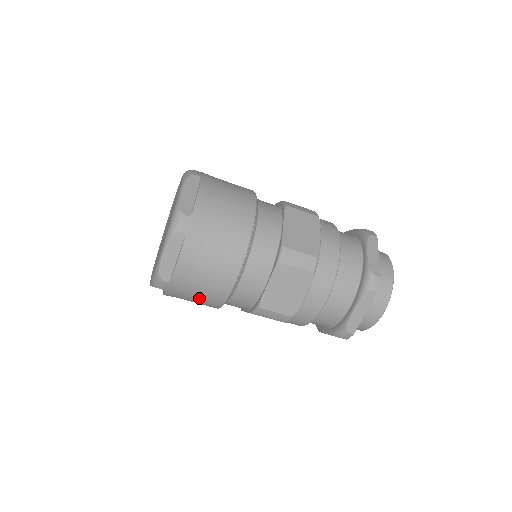
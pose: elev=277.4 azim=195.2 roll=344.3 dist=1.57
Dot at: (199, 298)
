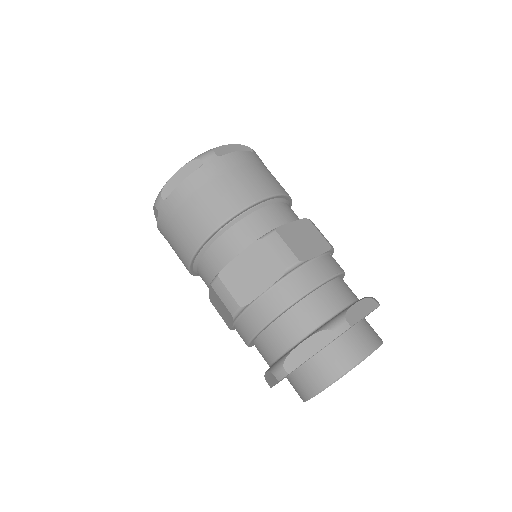
Dot at: (178, 237)
